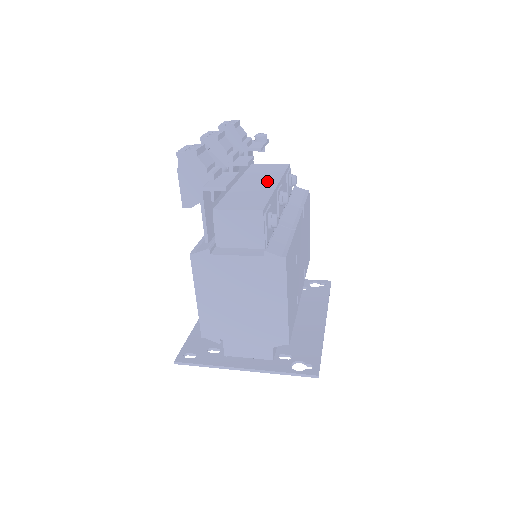
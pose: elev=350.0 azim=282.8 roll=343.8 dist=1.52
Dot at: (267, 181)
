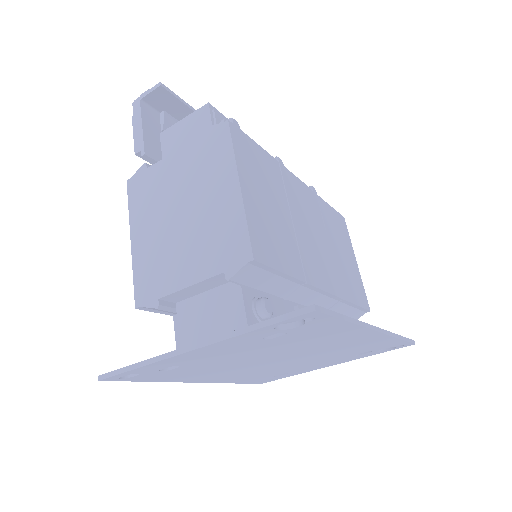
Dot at: occluded
